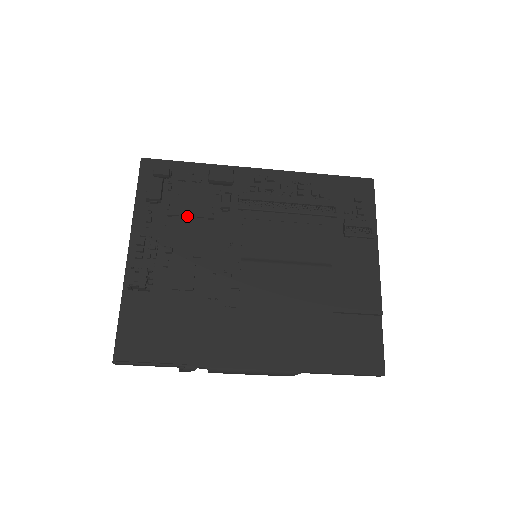
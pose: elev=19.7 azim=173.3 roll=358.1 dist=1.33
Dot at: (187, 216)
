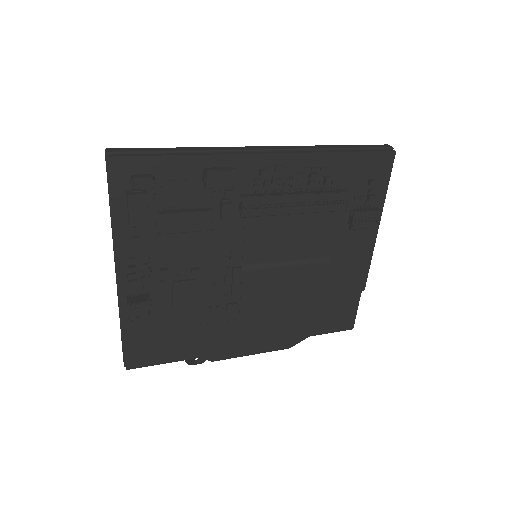
Dot at: occluded
